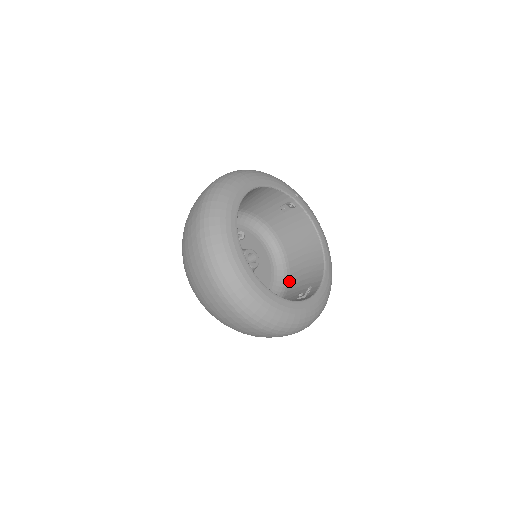
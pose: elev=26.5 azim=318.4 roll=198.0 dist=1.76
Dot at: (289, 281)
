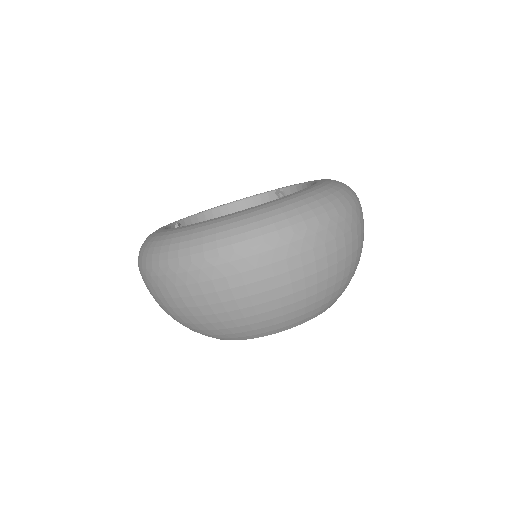
Dot at: occluded
